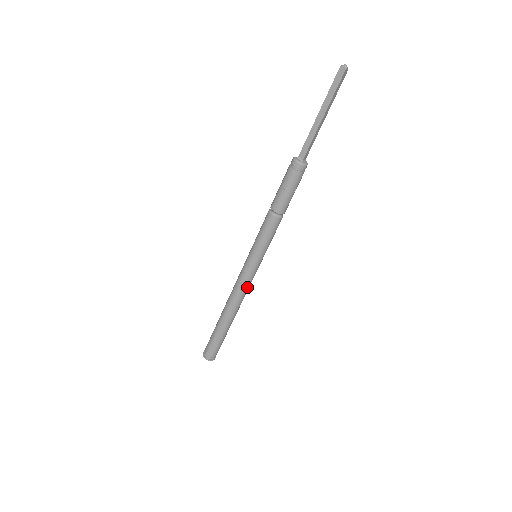
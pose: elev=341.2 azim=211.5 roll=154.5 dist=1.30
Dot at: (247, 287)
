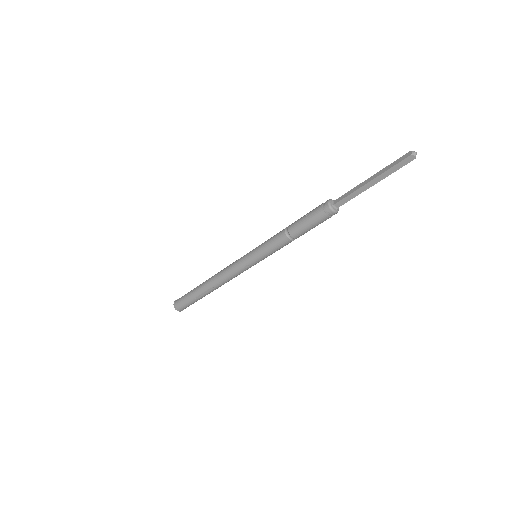
Dot at: (239, 274)
